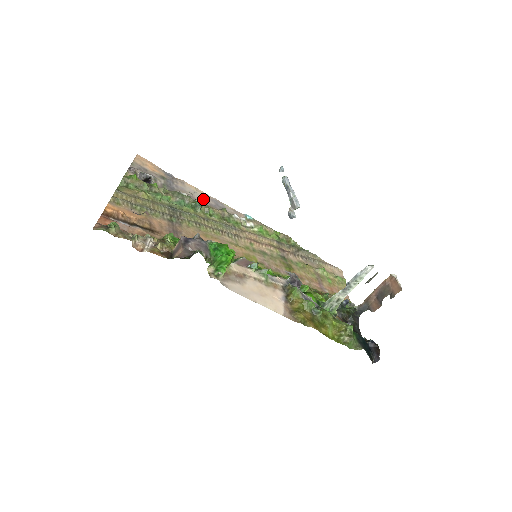
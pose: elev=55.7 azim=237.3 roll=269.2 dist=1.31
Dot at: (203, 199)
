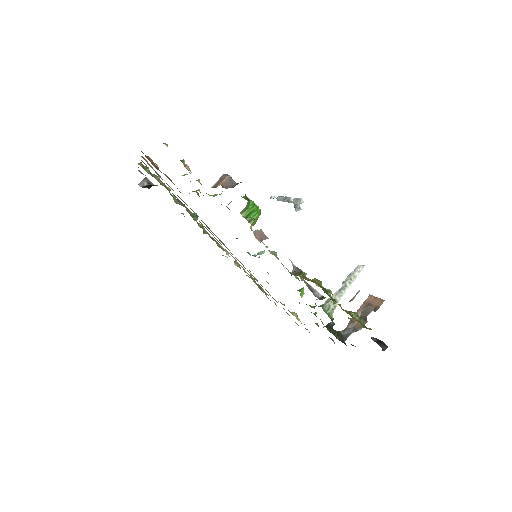
Dot at: occluded
